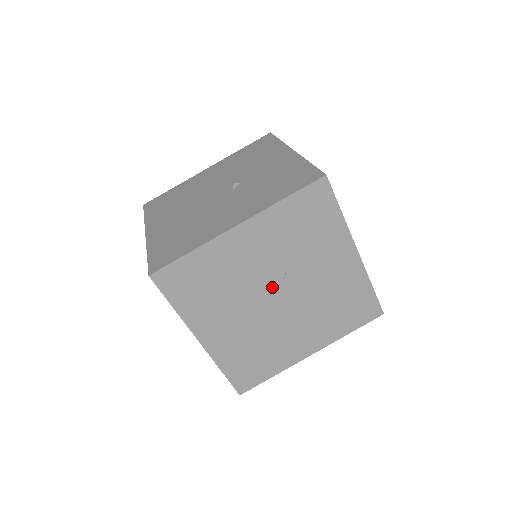
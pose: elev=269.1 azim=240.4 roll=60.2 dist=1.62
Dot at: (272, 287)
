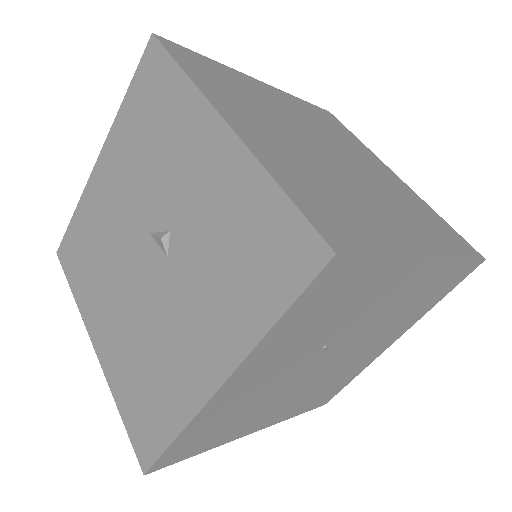
Dot at: (314, 363)
